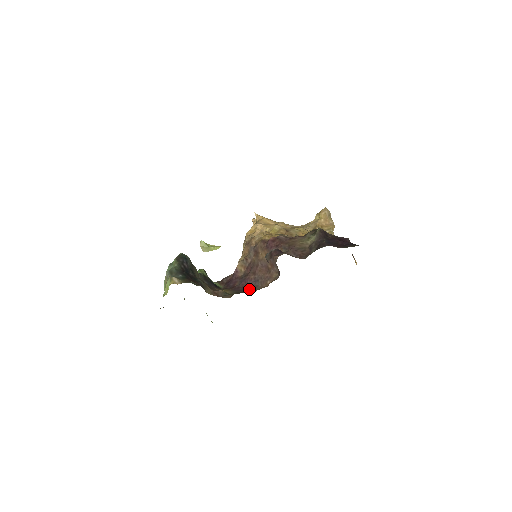
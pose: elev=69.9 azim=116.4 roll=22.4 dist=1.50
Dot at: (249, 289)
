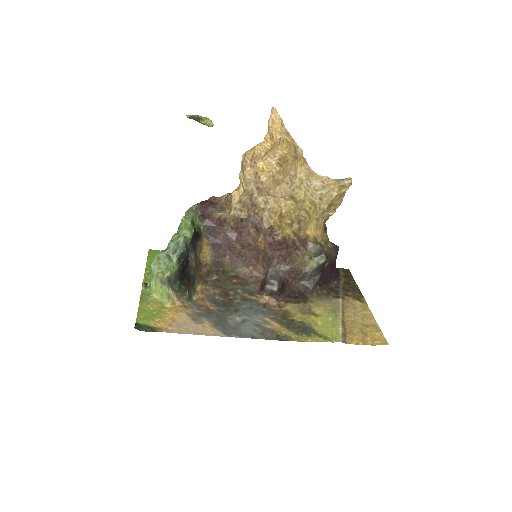
Dot at: (230, 261)
